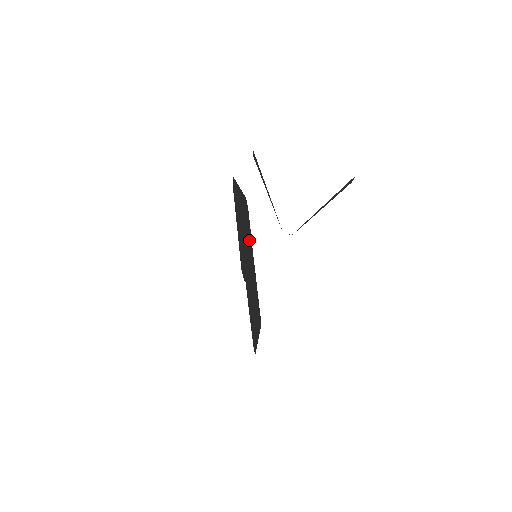
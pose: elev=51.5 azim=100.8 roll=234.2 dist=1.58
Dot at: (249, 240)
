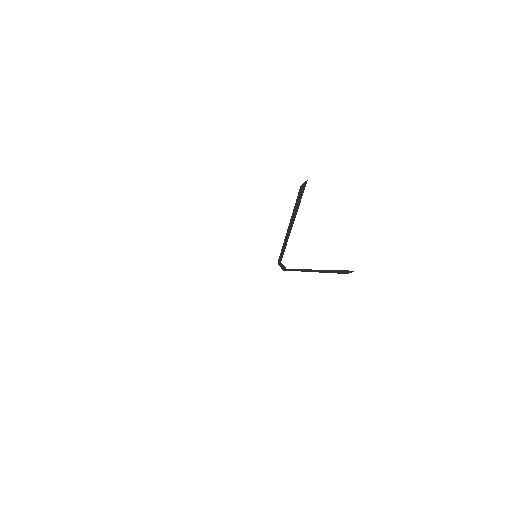
Dot at: occluded
